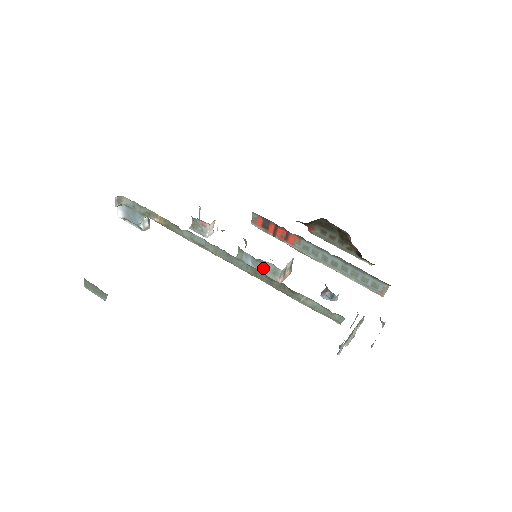
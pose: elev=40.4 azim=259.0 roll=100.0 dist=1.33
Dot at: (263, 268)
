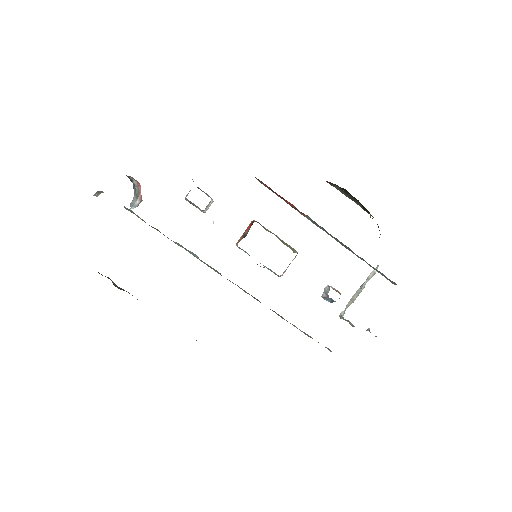
Dot at: (264, 267)
